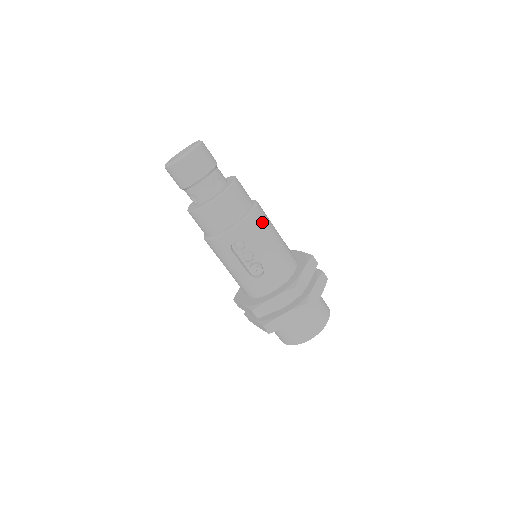
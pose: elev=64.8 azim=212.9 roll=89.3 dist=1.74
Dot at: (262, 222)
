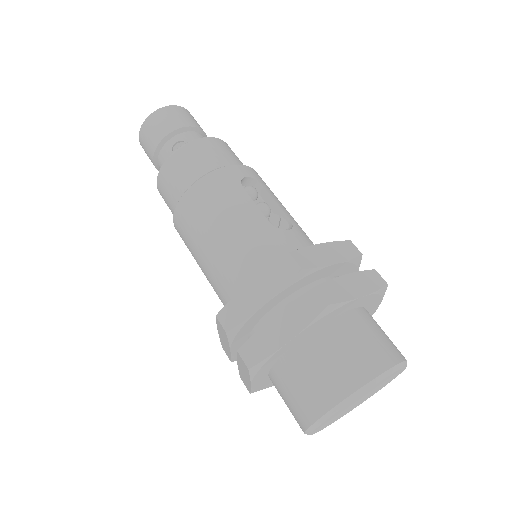
Dot at: occluded
